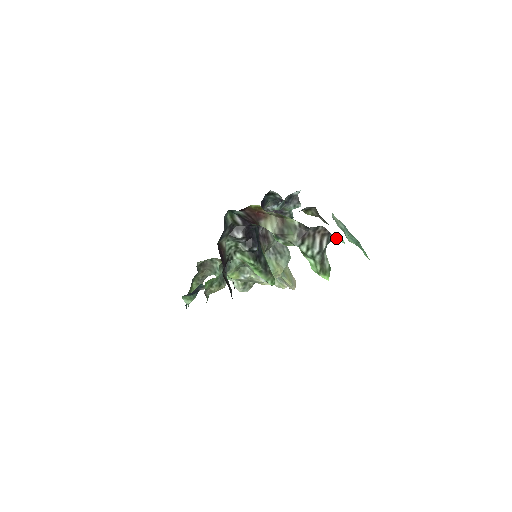
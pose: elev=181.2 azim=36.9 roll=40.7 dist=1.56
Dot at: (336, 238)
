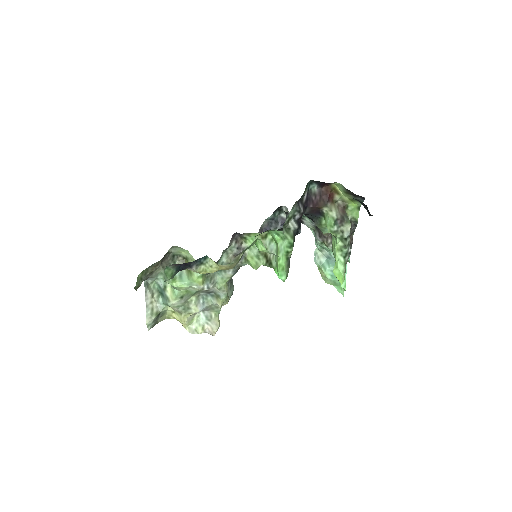
Dot at: occluded
